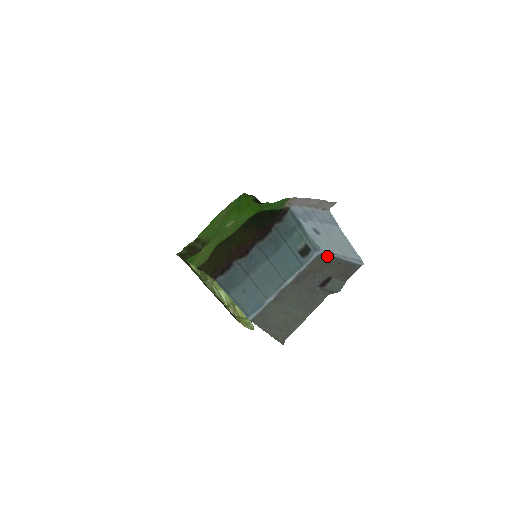
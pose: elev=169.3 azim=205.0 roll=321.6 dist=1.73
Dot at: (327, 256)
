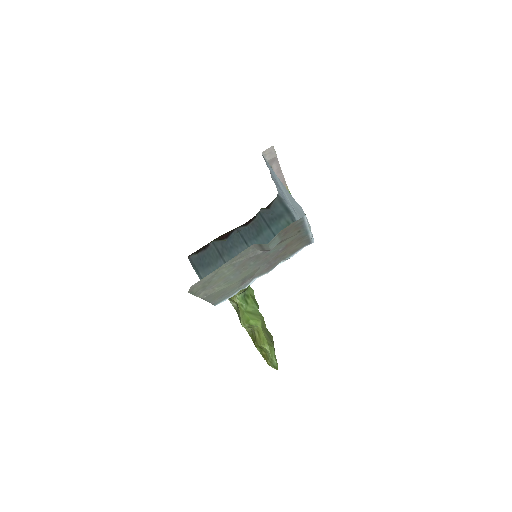
Dot at: (307, 238)
